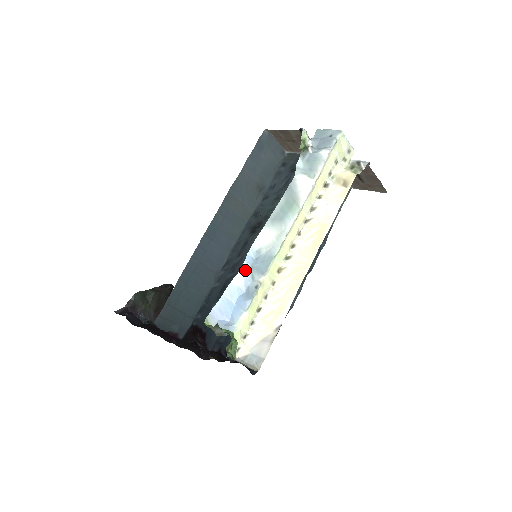
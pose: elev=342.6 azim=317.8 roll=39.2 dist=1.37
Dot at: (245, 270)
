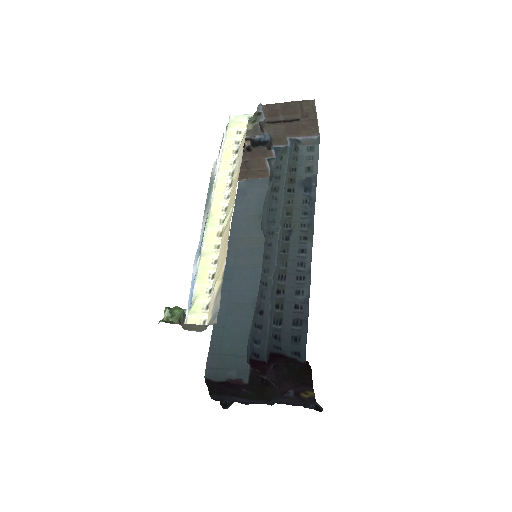
Dot at: (197, 260)
